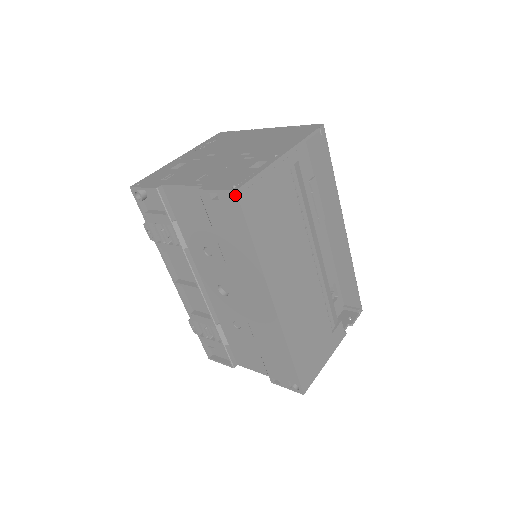
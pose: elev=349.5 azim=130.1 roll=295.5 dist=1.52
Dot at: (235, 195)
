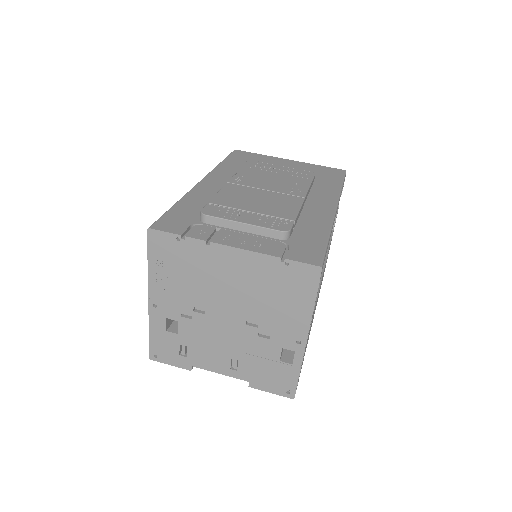
Dot at: (292, 396)
